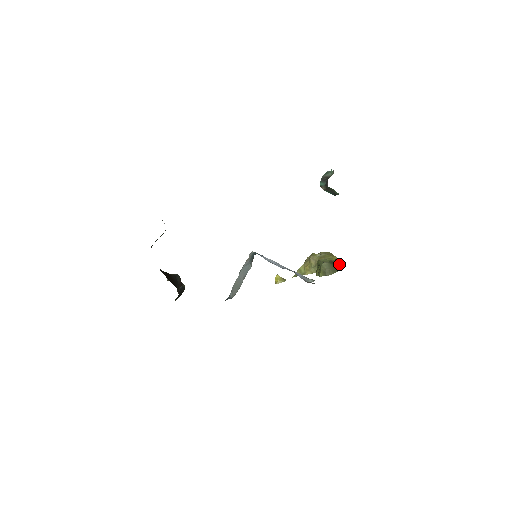
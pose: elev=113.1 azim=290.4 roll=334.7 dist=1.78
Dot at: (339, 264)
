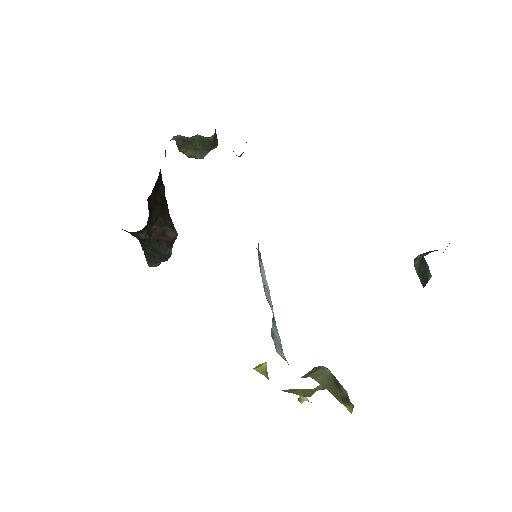
Dot at: (344, 395)
